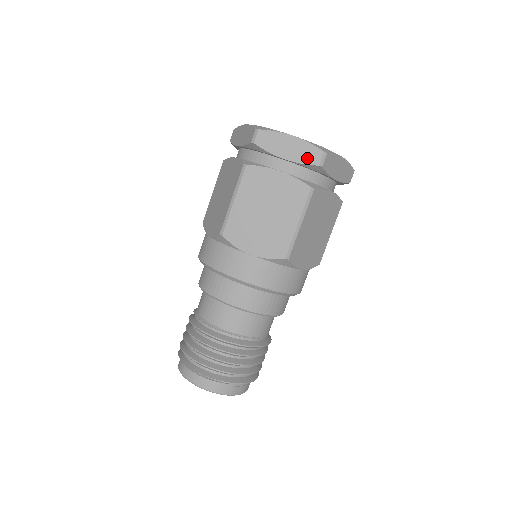
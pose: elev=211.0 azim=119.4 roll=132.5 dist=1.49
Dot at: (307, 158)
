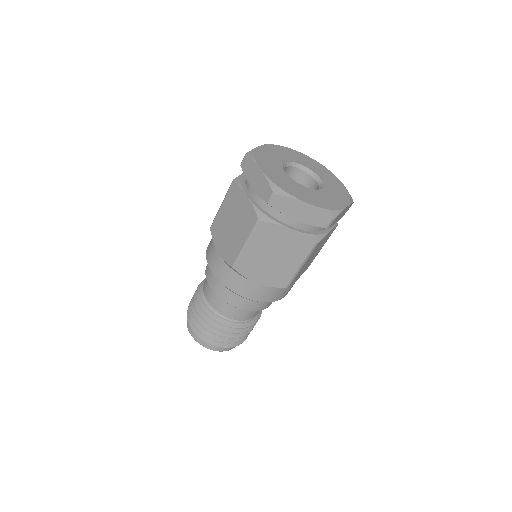
Dot at: (317, 222)
